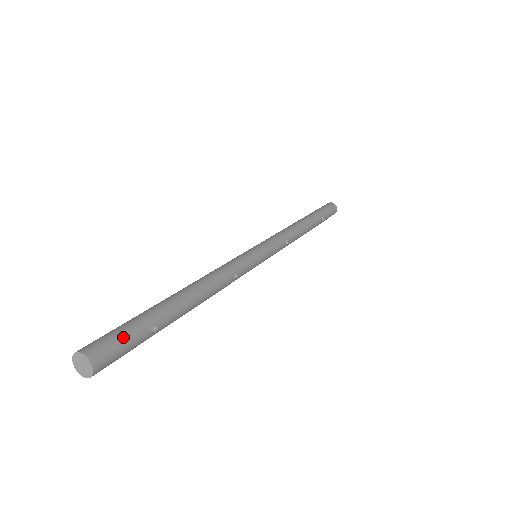
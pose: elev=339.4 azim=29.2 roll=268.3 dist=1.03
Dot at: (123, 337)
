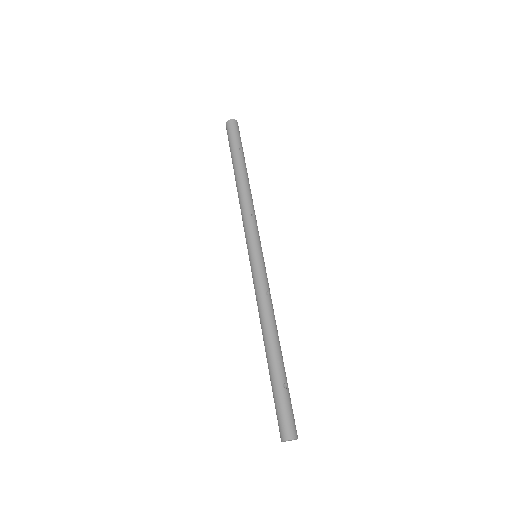
Dot at: (284, 412)
